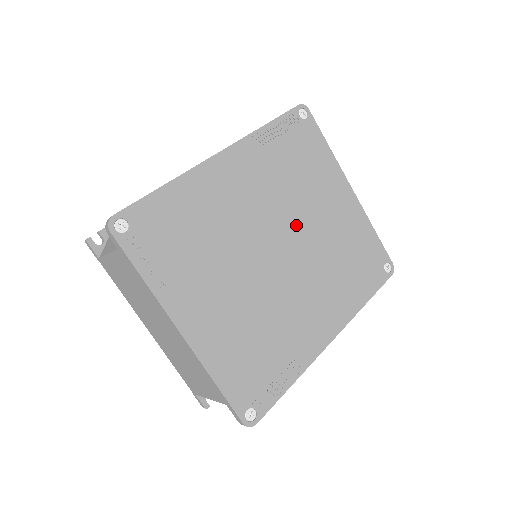
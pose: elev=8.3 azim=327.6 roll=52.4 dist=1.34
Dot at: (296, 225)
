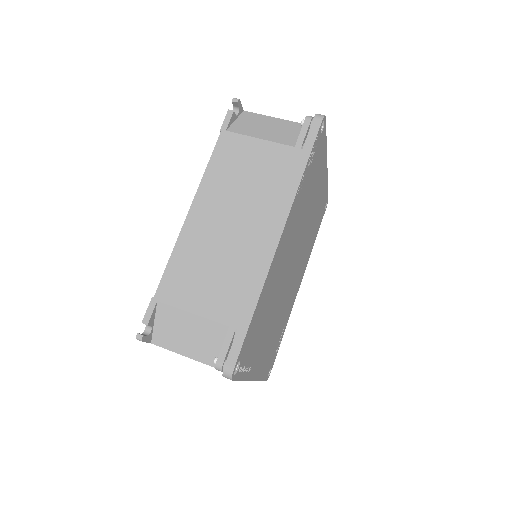
Dot at: (301, 237)
